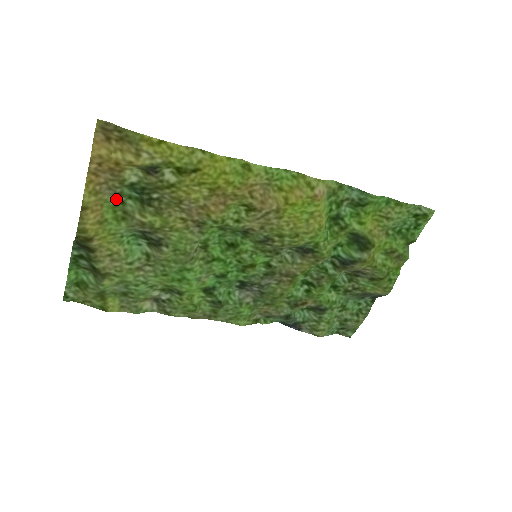
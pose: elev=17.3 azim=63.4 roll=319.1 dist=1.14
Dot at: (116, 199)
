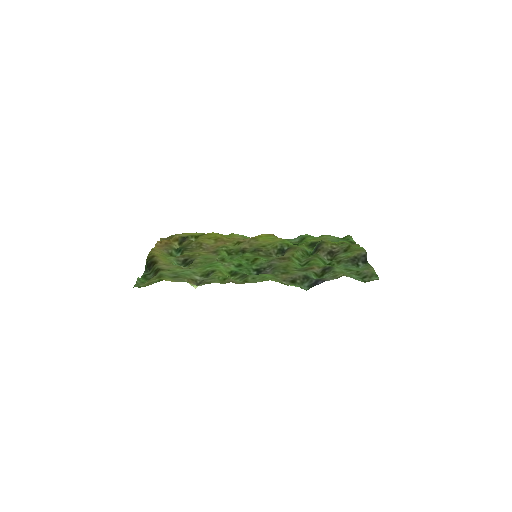
Dot at: (169, 256)
